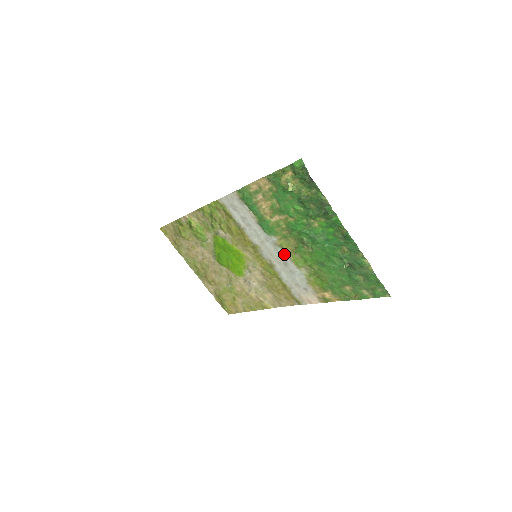
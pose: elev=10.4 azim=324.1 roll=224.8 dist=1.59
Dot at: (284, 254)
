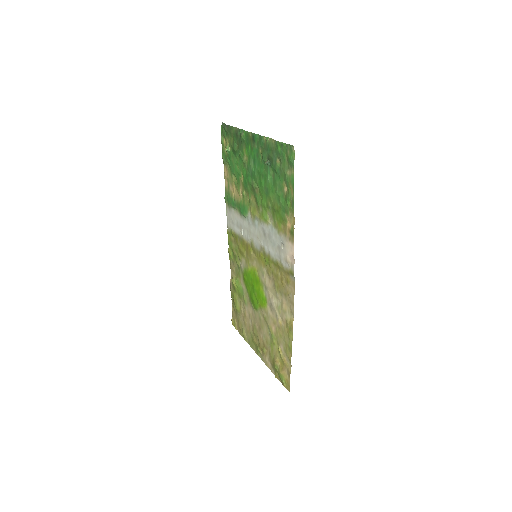
Dot at: (258, 223)
